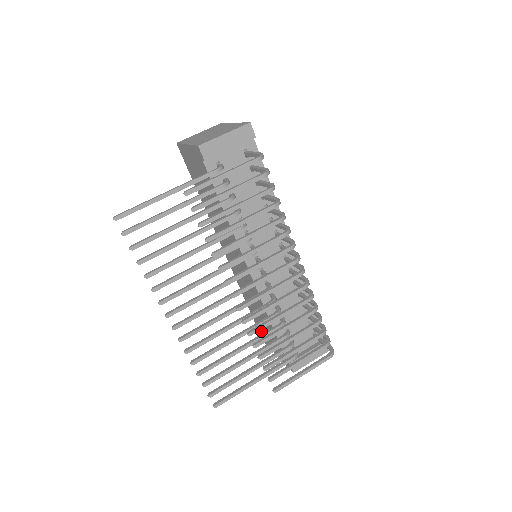
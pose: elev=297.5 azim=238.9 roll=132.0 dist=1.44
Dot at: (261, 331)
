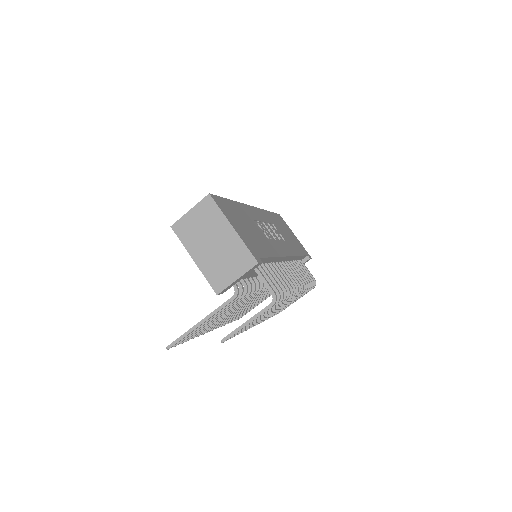
Dot at: occluded
